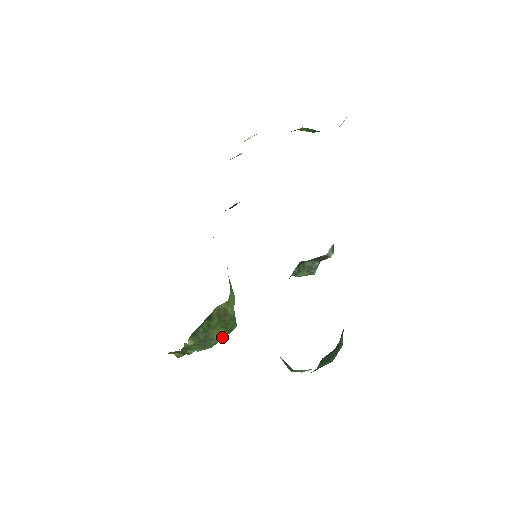
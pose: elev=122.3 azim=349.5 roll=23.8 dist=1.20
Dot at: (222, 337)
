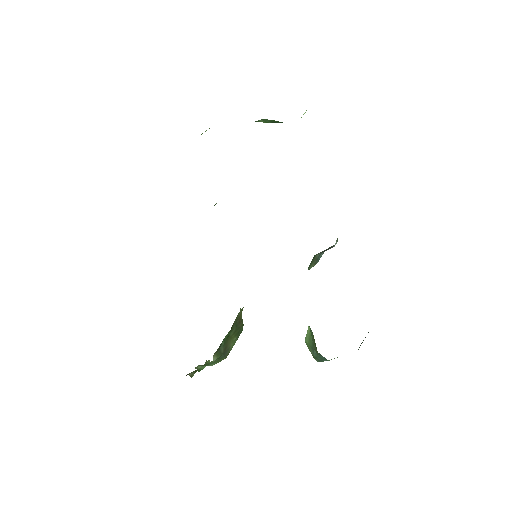
Dot at: (233, 345)
